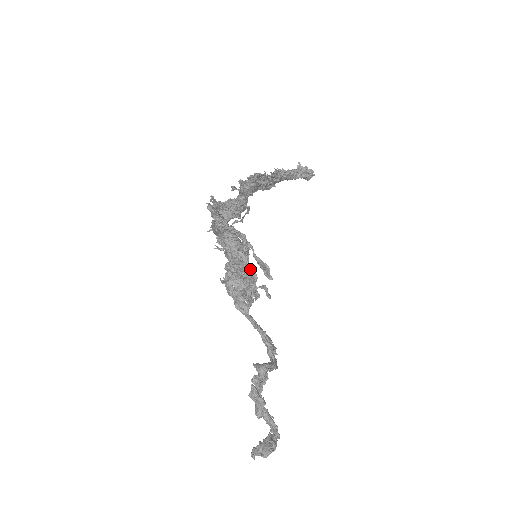
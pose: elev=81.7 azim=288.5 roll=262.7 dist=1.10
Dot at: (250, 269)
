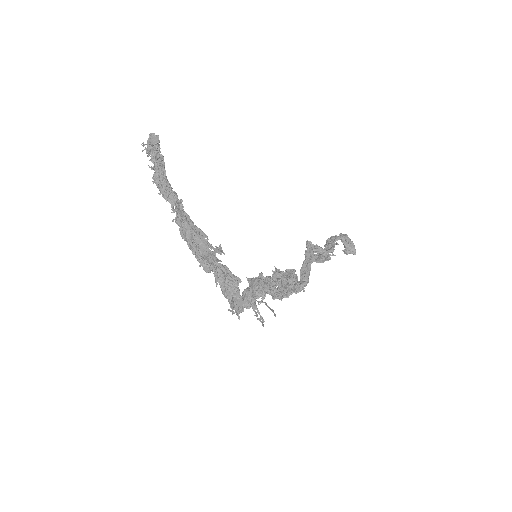
Dot at: occluded
